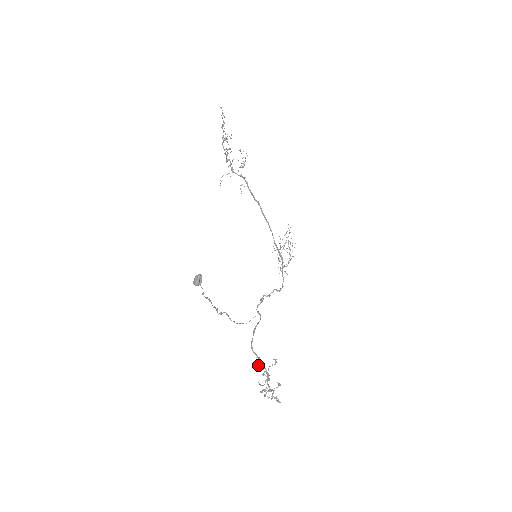
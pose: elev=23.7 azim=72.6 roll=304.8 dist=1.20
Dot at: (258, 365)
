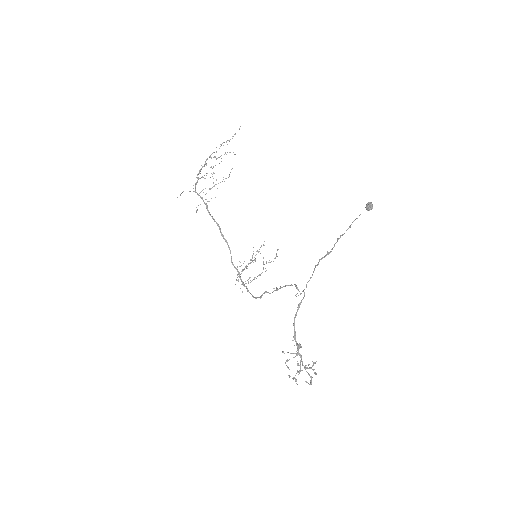
Dot at: (297, 343)
